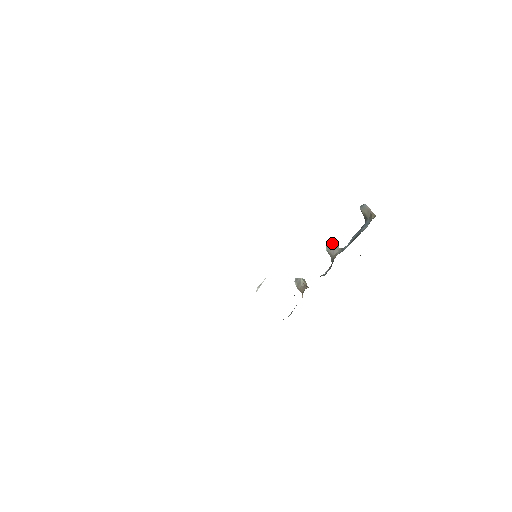
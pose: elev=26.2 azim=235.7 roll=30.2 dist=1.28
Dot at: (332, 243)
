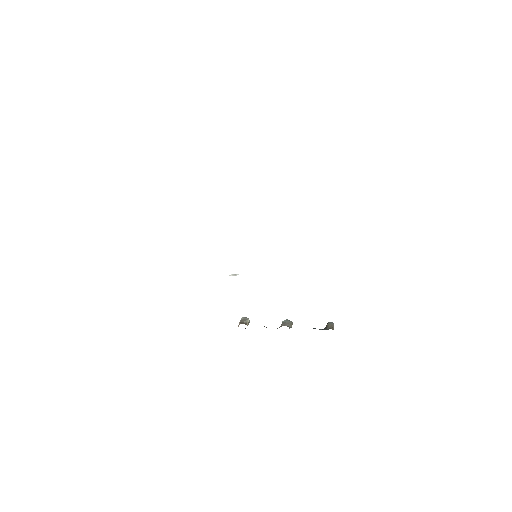
Dot at: (291, 321)
